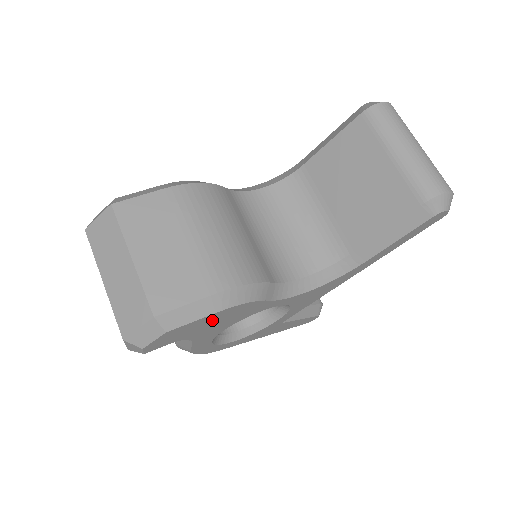
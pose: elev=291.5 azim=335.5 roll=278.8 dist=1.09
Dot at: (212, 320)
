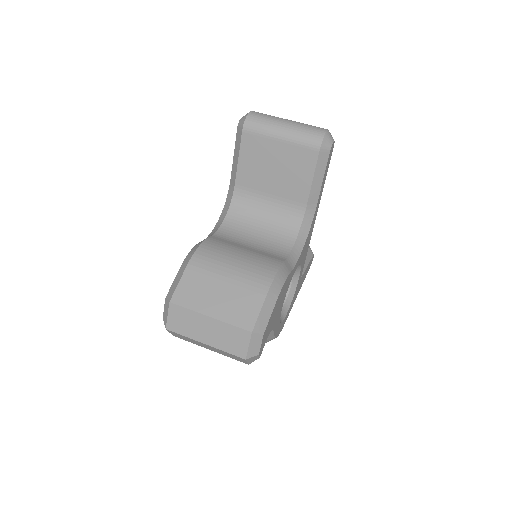
Dot at: (276, 308)
